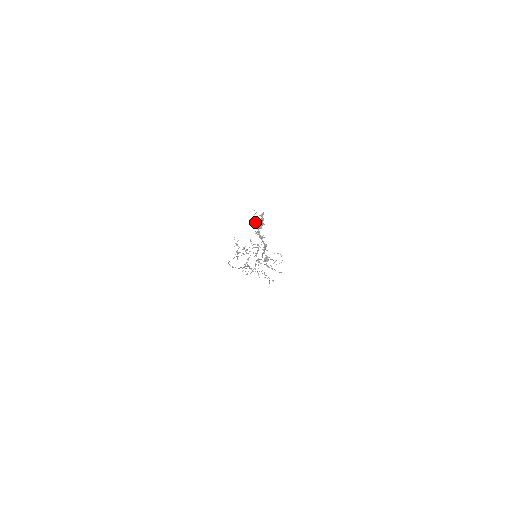
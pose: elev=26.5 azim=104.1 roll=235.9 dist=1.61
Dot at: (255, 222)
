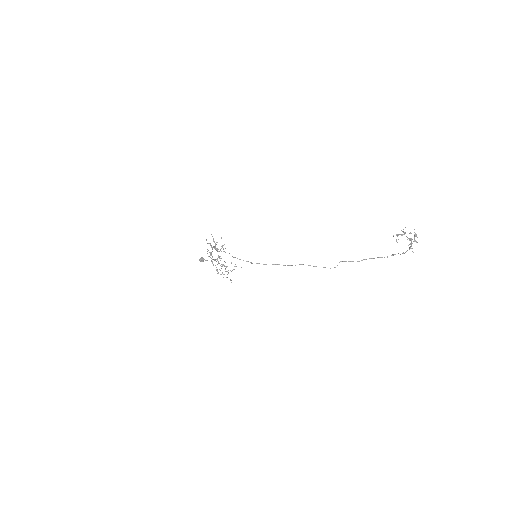
Dot at: (417, 237)
